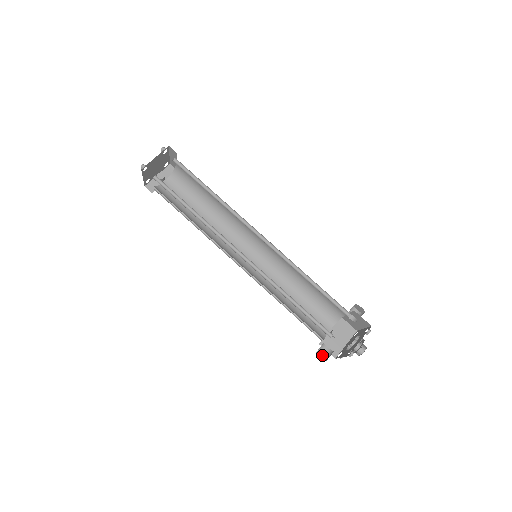
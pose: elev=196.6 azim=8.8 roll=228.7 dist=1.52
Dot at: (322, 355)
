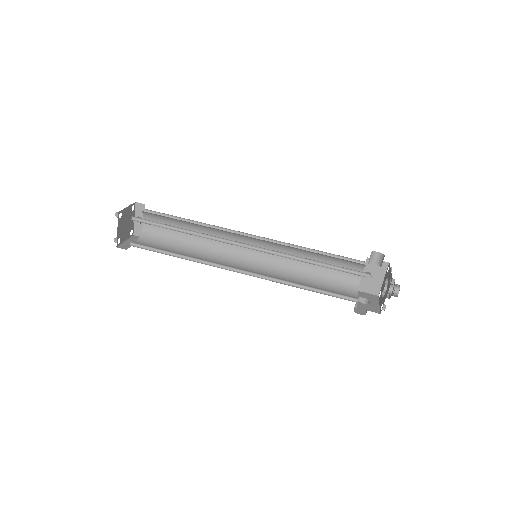
Dot at: occluded
